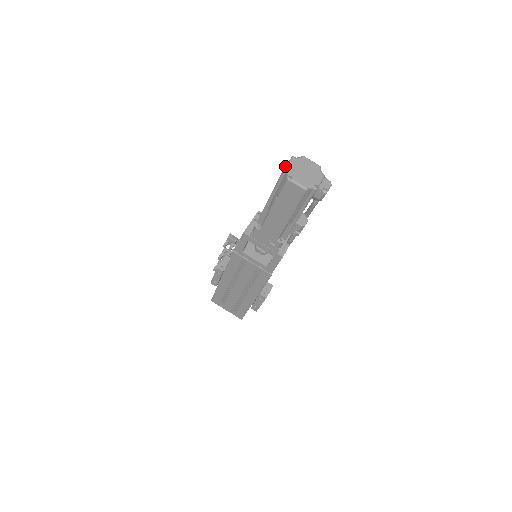
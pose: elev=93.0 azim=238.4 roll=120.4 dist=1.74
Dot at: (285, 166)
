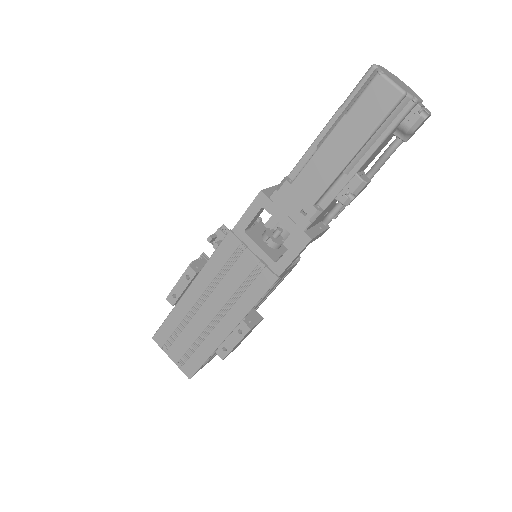
Dot at: (374, 64)
